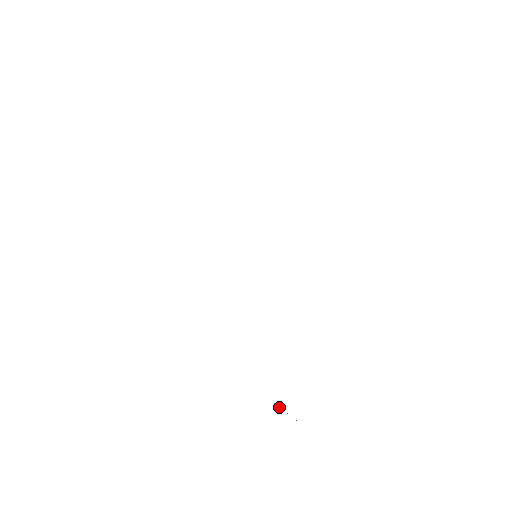
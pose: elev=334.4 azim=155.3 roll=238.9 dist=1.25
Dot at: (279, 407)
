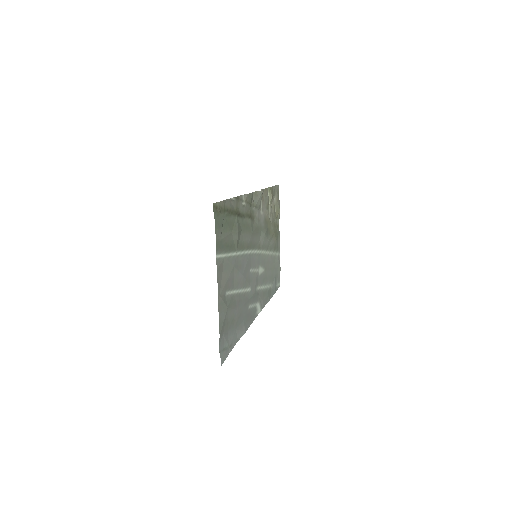
Dot at: (226, 349)
